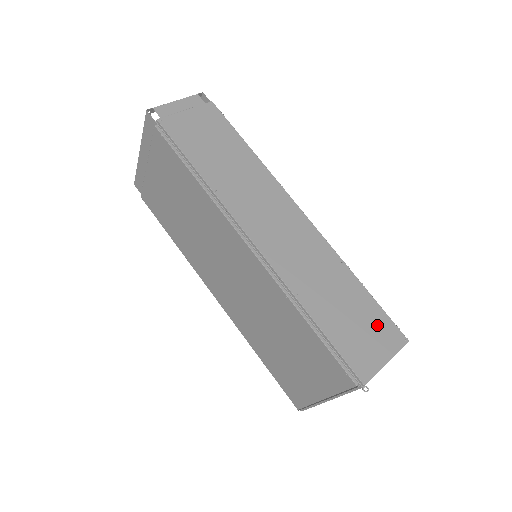
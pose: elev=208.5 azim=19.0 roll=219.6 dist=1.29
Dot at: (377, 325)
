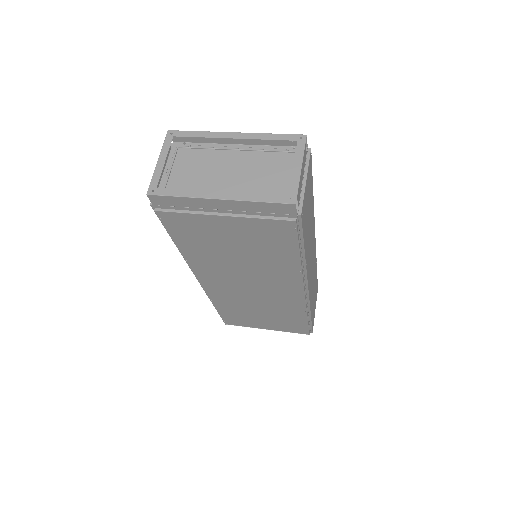
Dot at: occluded
